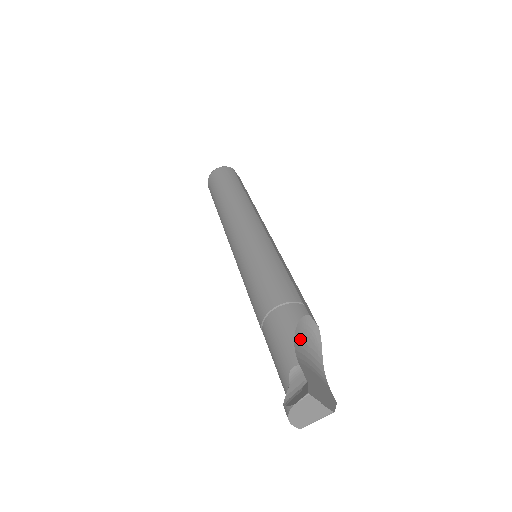
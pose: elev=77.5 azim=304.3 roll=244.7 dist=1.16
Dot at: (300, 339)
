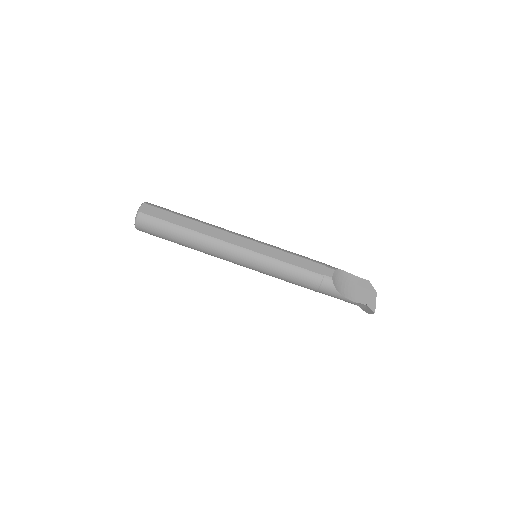
Dot at: (341, 289)
